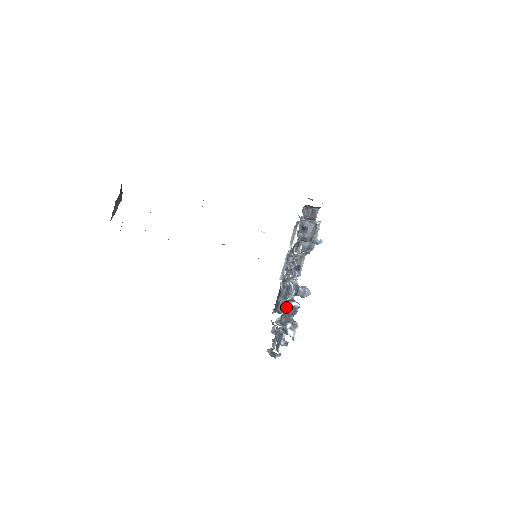
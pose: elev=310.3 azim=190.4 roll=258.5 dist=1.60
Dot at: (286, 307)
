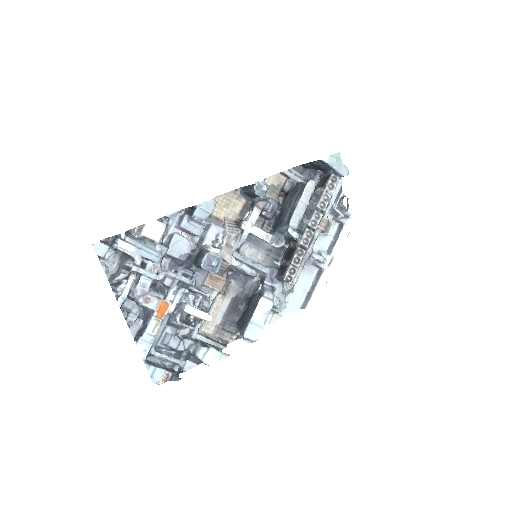
Dot at: (168, 273)
